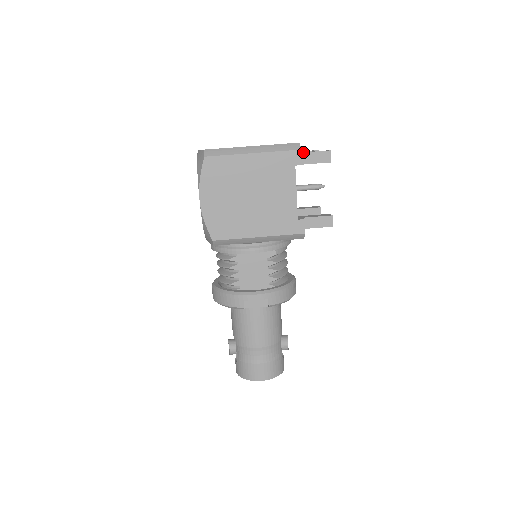
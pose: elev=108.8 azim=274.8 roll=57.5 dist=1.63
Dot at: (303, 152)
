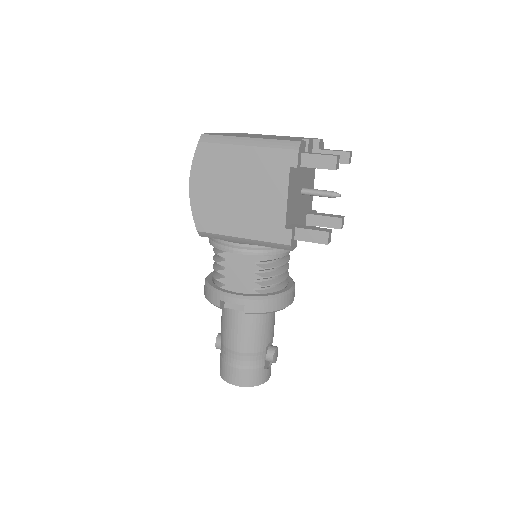
Dot at: (305, 153)
